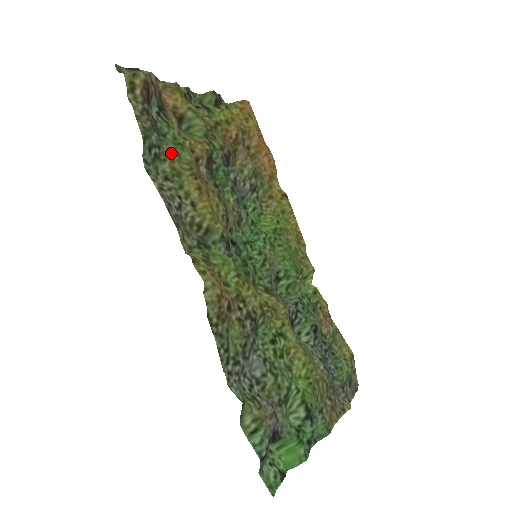
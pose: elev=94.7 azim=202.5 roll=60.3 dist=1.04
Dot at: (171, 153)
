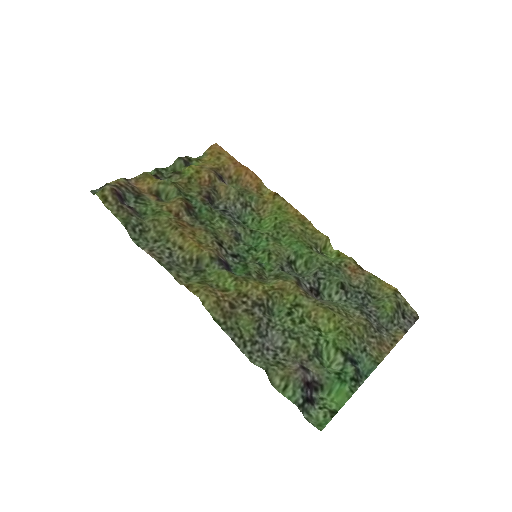
Dot at: (152, 223)
